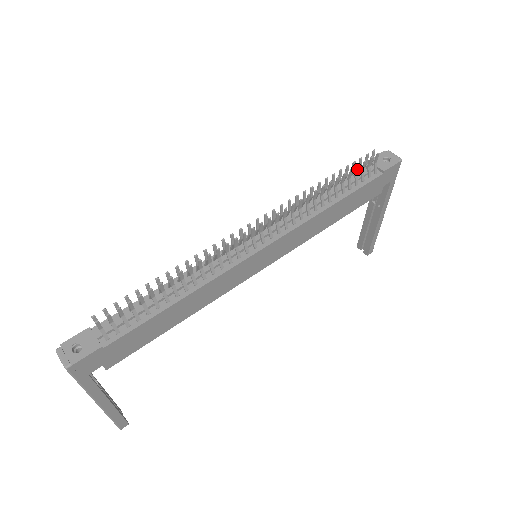
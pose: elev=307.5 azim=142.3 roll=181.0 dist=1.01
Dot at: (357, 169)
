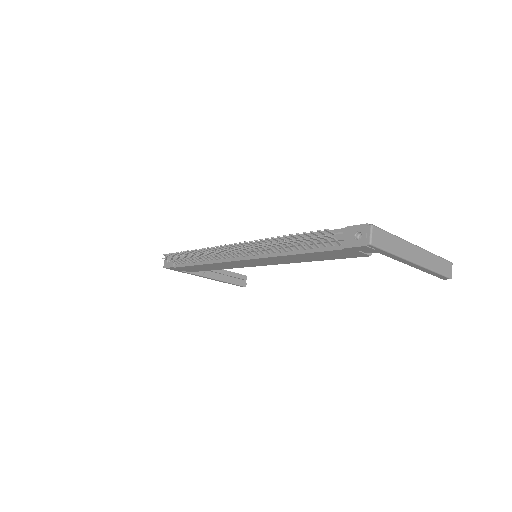
Dot at: (306, 239)
